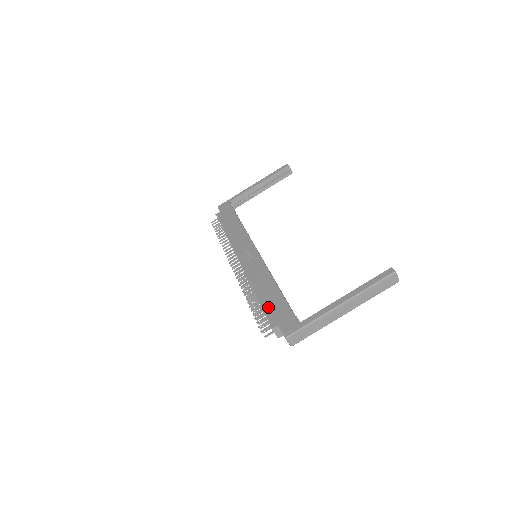
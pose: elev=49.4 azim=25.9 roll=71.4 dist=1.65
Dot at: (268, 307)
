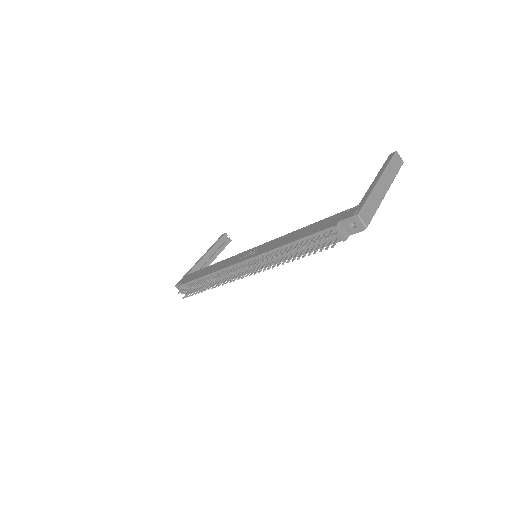
Dot at: (314, 231)
